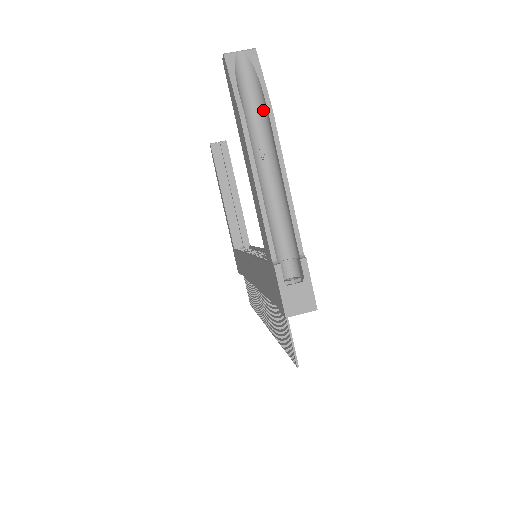
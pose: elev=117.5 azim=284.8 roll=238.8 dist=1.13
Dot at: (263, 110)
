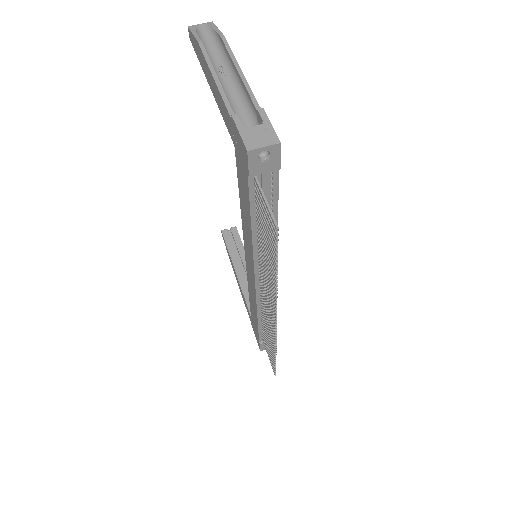
Dot at: (219, 44)
